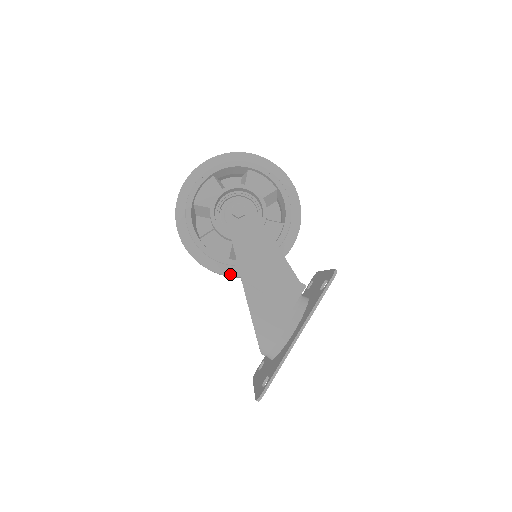
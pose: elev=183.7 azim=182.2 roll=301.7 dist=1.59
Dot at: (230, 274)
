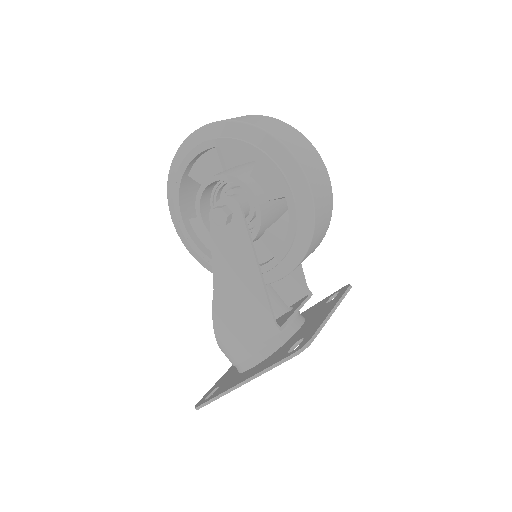
Dot at: occluded
